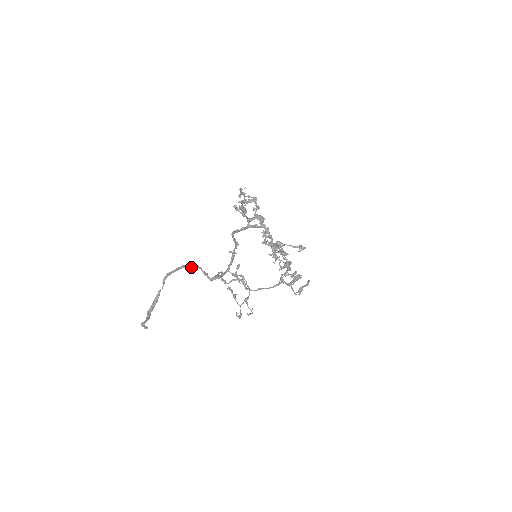
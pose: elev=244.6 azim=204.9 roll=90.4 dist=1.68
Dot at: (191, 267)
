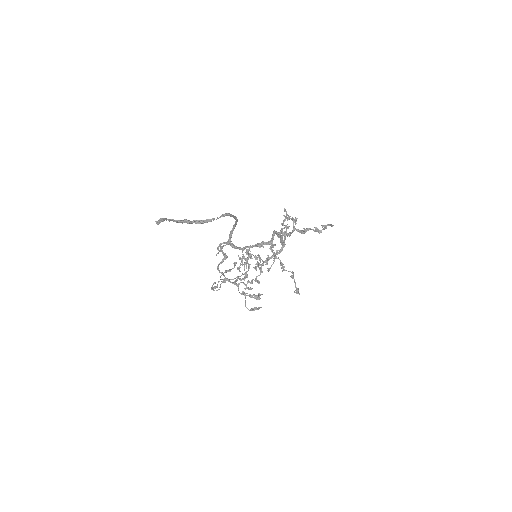
Dot at: (236, 223)
